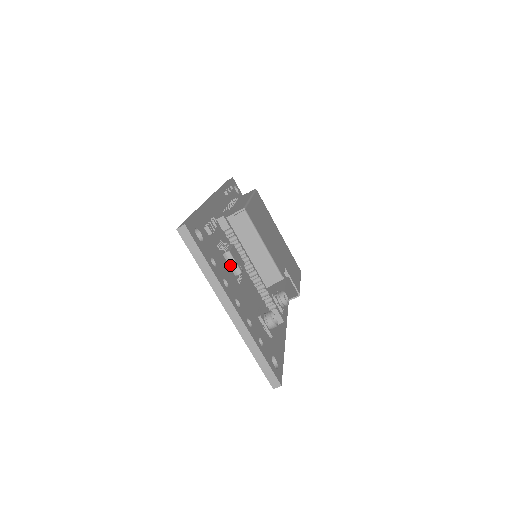
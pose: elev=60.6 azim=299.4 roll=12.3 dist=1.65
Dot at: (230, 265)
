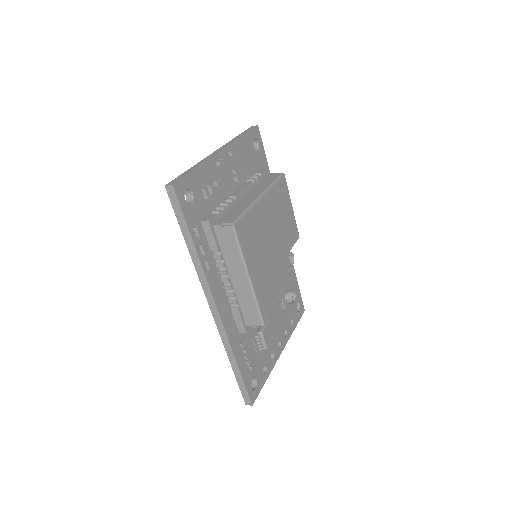
Dot at: occluded
